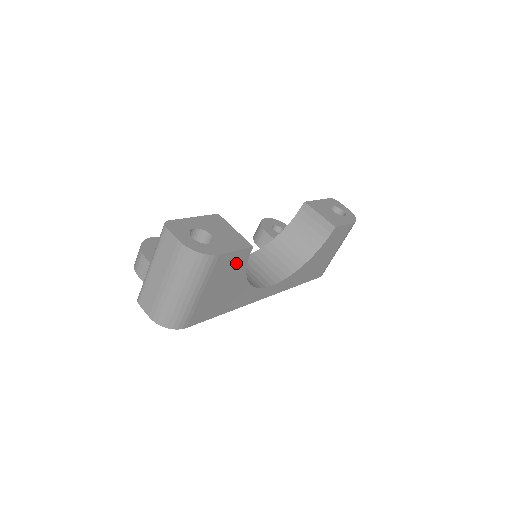
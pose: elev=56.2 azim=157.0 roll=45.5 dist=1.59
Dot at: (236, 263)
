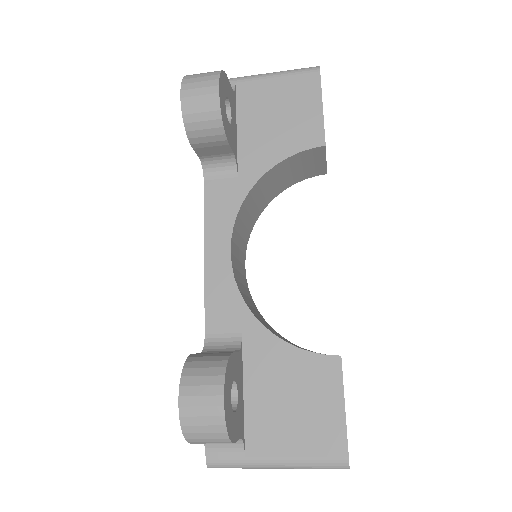
Dot at: occluded
